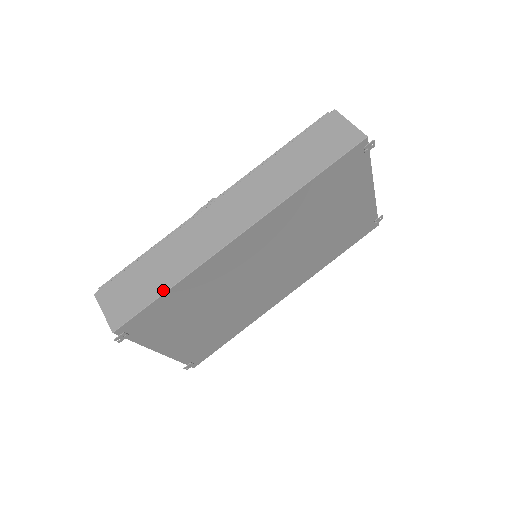
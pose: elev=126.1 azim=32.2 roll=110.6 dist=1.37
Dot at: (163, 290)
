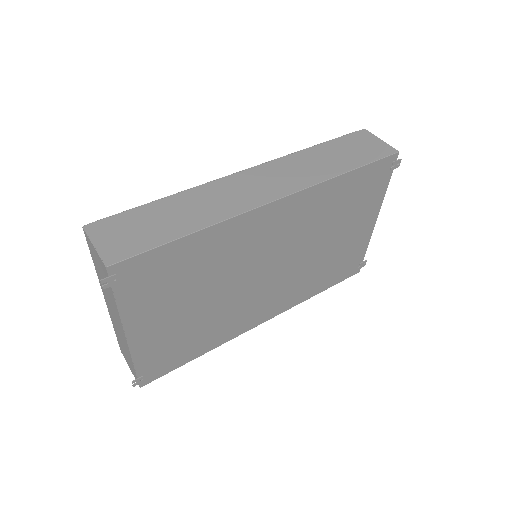
Dot at: (181, 234)
